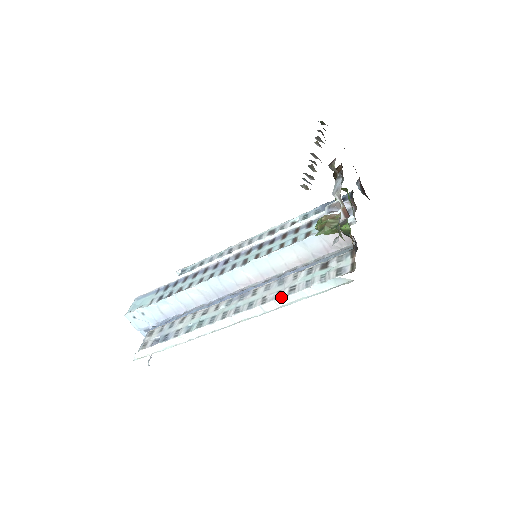
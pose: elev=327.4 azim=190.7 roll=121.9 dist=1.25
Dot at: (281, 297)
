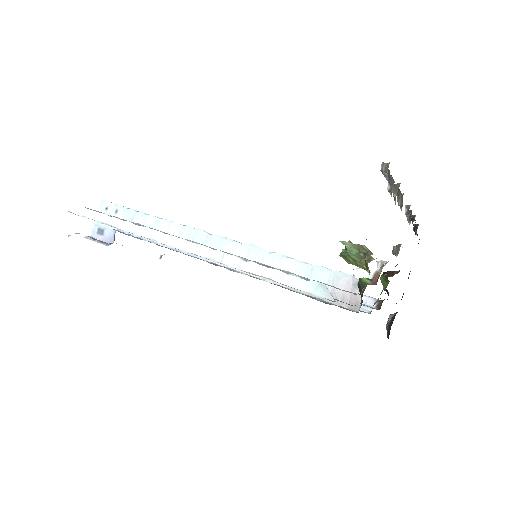
Dot at: occluded
